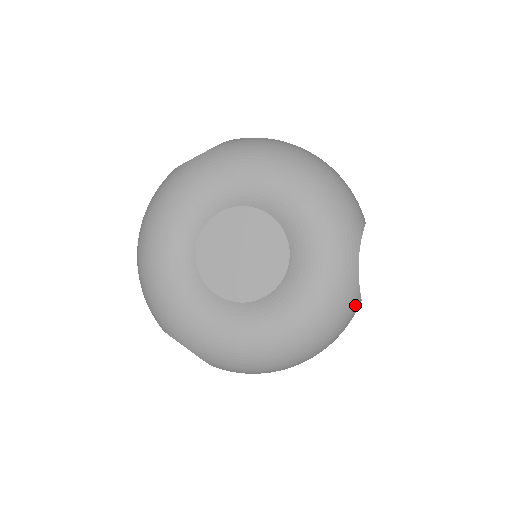
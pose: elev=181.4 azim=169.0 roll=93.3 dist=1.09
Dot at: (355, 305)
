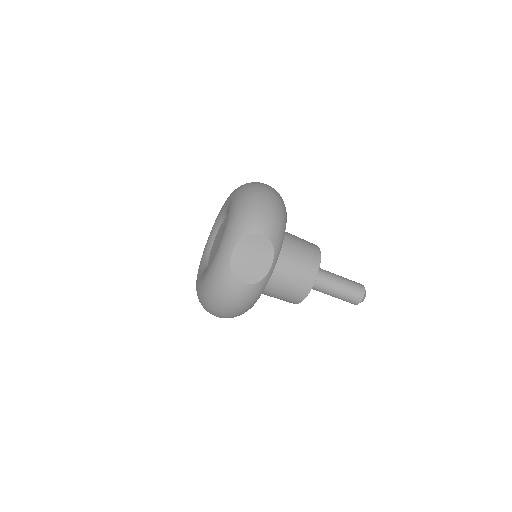
Dot at: (229, 280)
